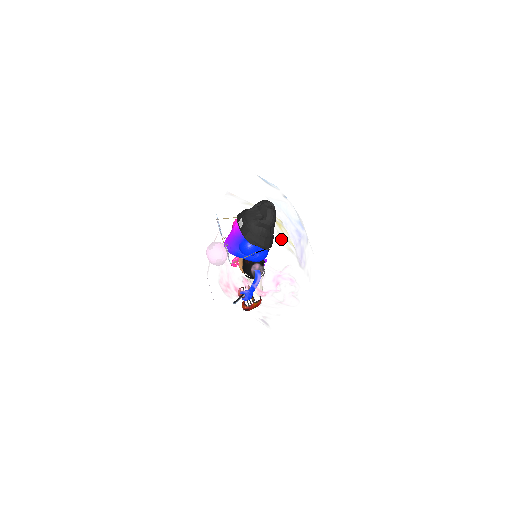
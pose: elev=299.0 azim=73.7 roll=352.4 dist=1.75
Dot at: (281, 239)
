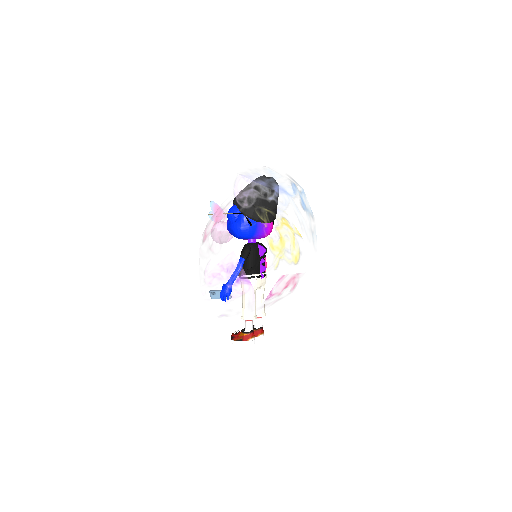
Dot at: occluded
